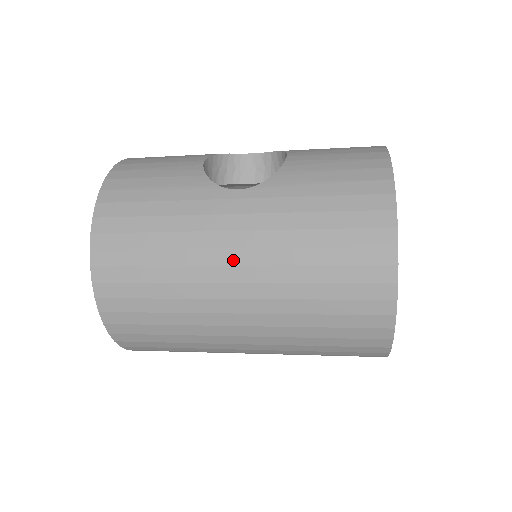
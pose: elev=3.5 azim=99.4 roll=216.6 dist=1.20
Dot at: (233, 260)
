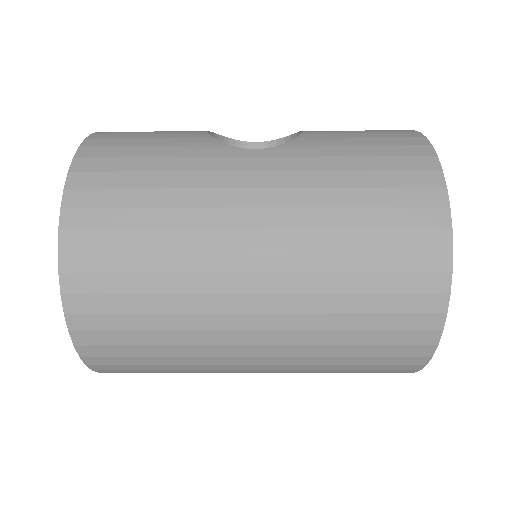
Dot at: (252, 222)
